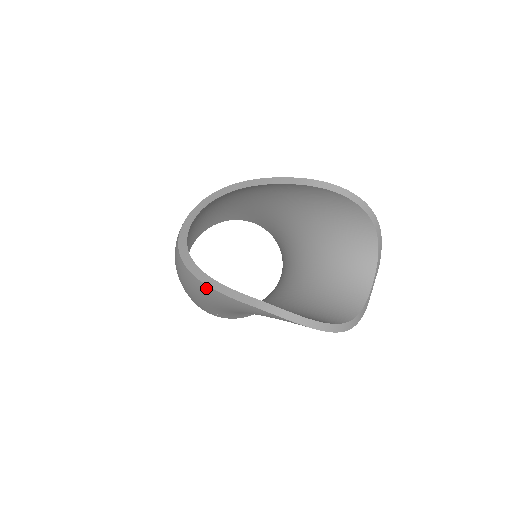
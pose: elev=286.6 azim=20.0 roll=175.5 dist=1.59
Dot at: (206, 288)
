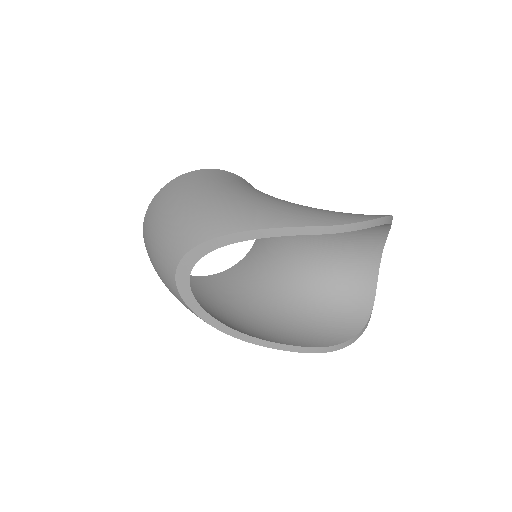
Dot at: occluded
